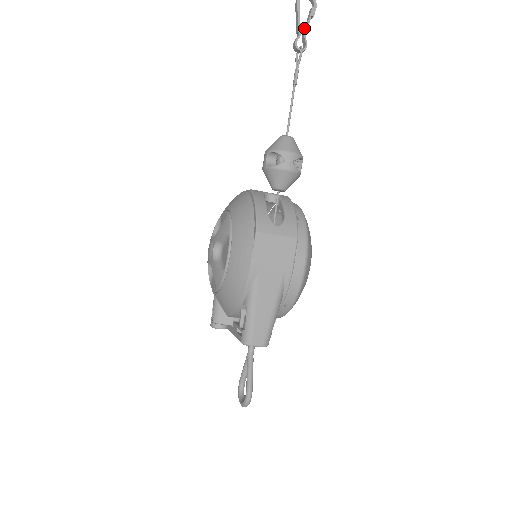
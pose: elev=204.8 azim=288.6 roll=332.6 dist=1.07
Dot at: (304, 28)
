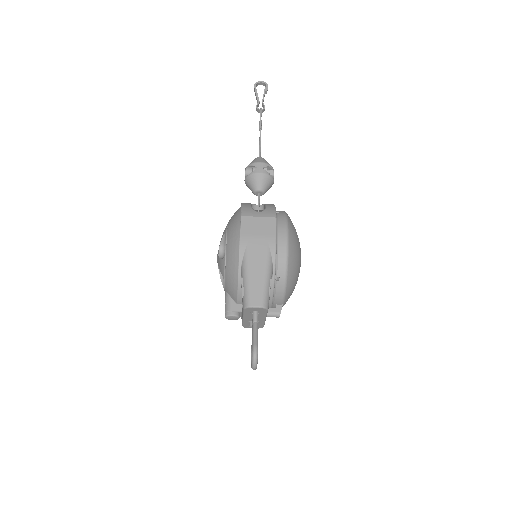
Dot at: (262, 100)
